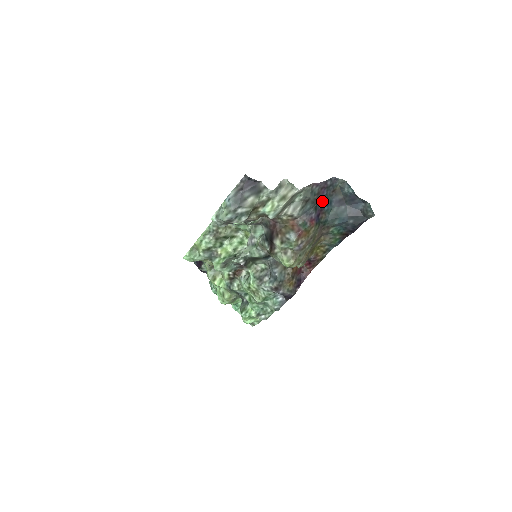
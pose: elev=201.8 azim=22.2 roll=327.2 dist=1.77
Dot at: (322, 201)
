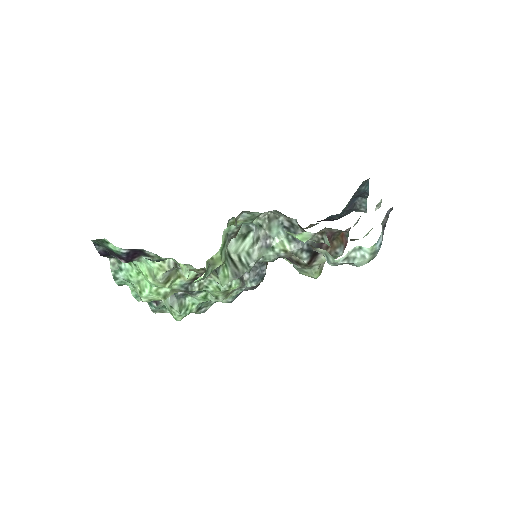
Dot at: occluded
